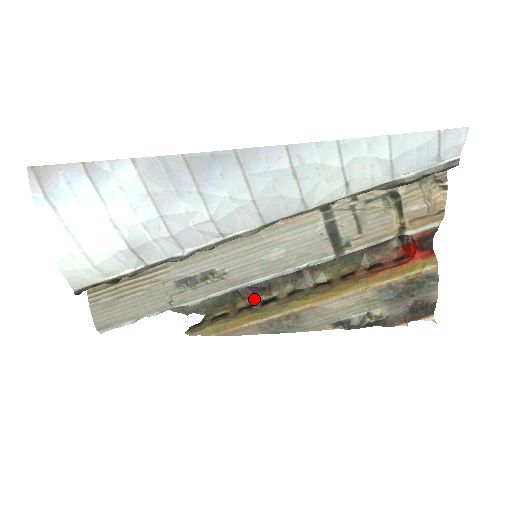
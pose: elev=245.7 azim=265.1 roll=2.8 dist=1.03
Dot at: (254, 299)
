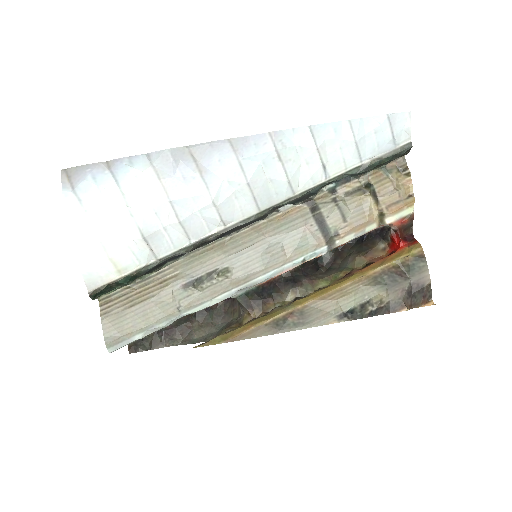
Dot at: (259, 312)
